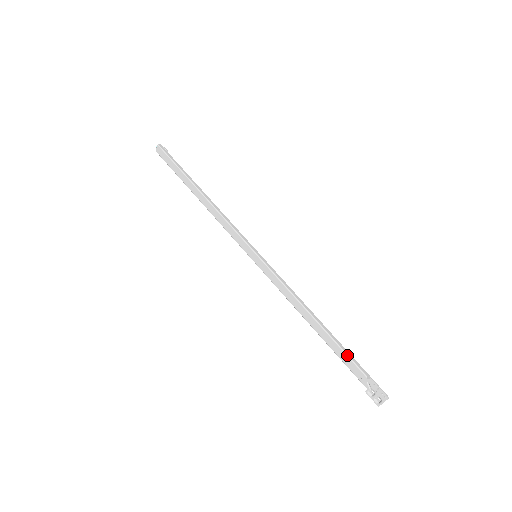
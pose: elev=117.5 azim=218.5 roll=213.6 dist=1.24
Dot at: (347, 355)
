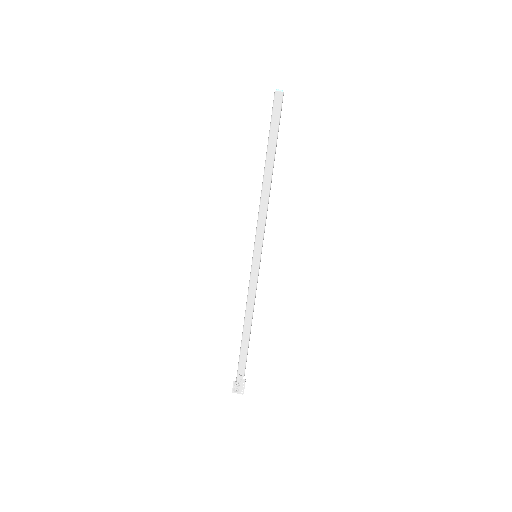
Dot at: (246, 360)
